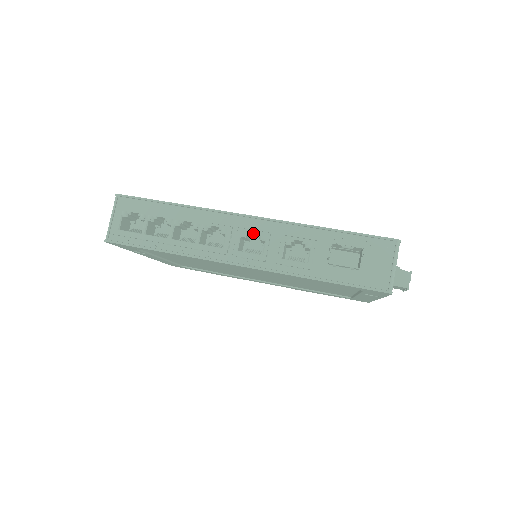
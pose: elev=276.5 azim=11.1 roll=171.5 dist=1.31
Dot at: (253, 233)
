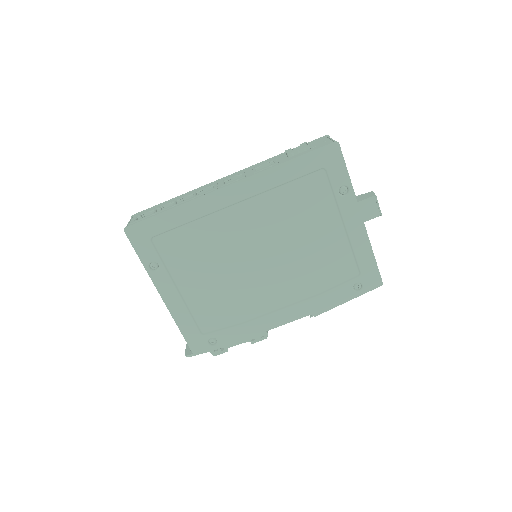
Dot at: occluded
